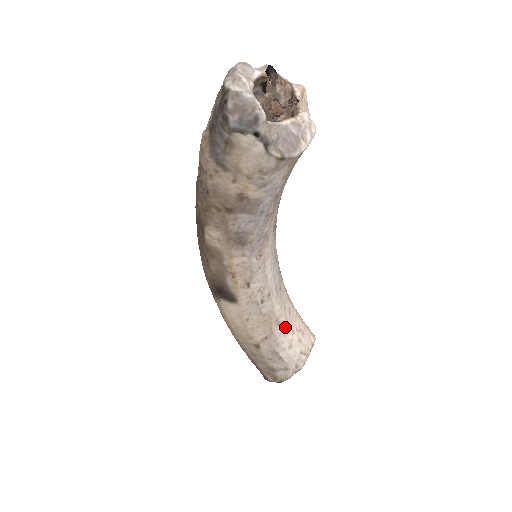
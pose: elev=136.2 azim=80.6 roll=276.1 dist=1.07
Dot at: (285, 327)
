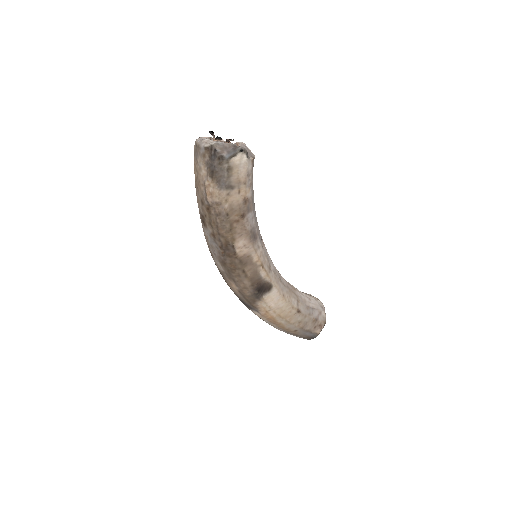
Dot at: (298, 291)
